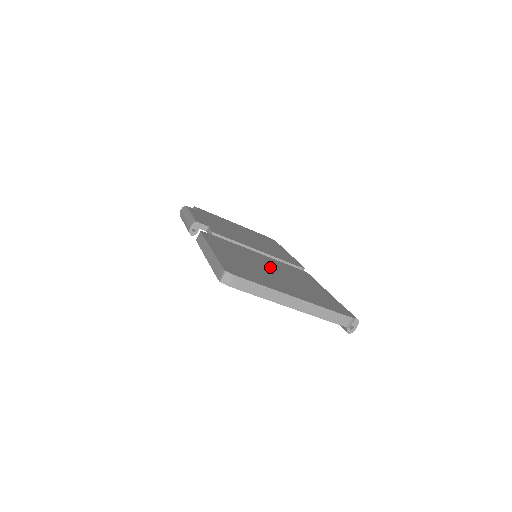
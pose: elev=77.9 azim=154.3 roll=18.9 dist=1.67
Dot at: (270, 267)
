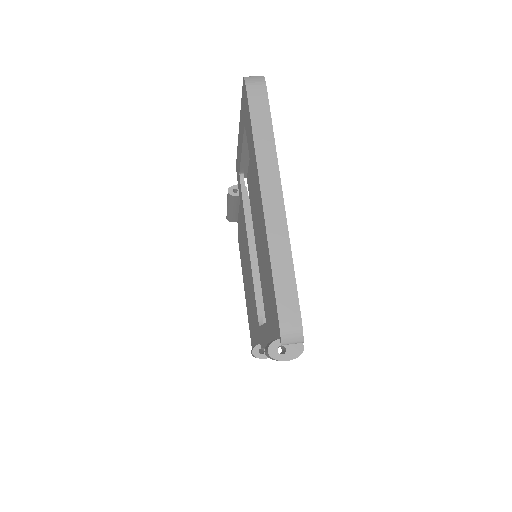
Dot at: occluded
